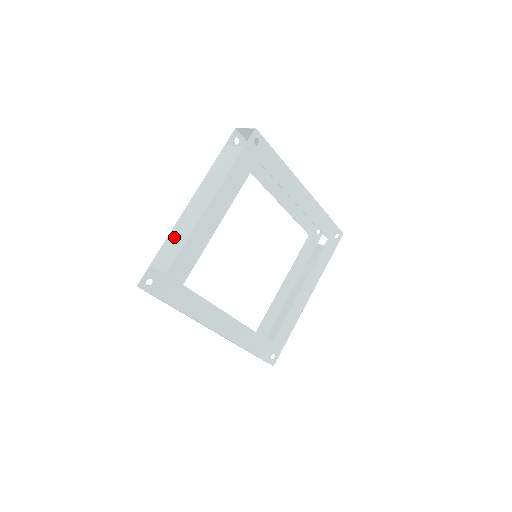
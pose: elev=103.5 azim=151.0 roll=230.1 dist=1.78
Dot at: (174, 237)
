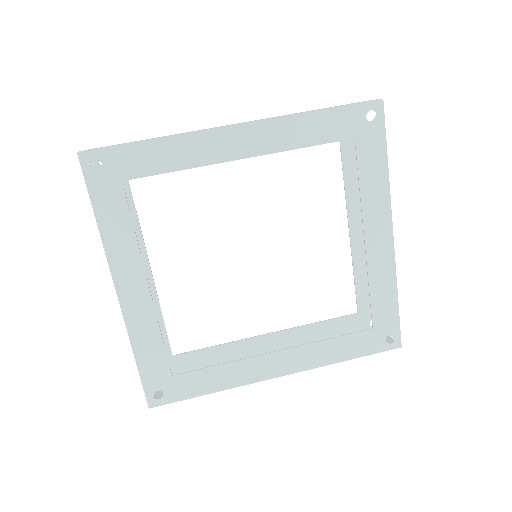
Dot at: occluded
